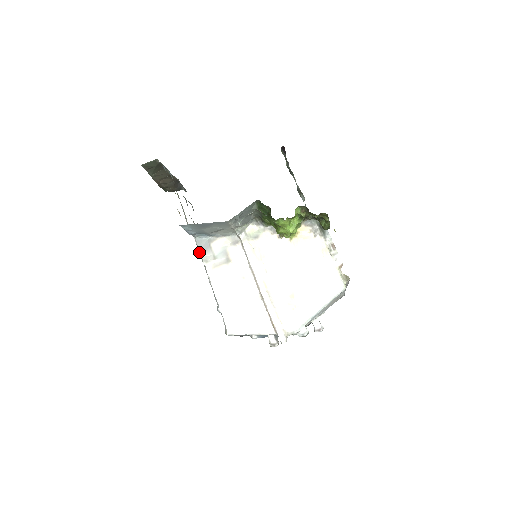
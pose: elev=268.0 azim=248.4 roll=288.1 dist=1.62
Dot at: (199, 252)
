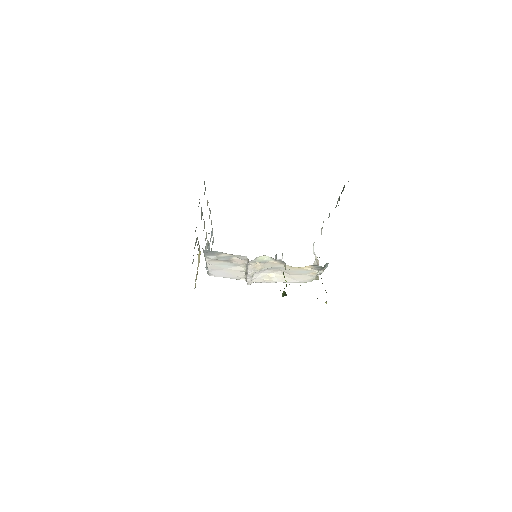
Dot at: occluded
